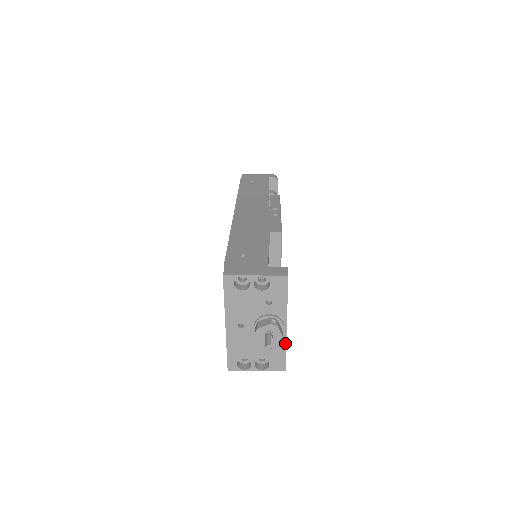
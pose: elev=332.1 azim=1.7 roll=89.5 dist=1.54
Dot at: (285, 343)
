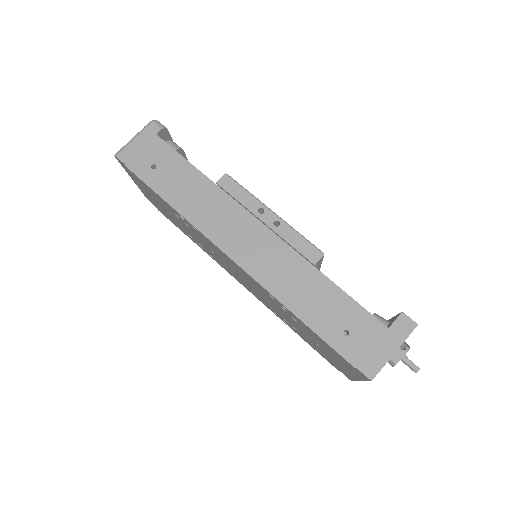
Dot at: occluded
